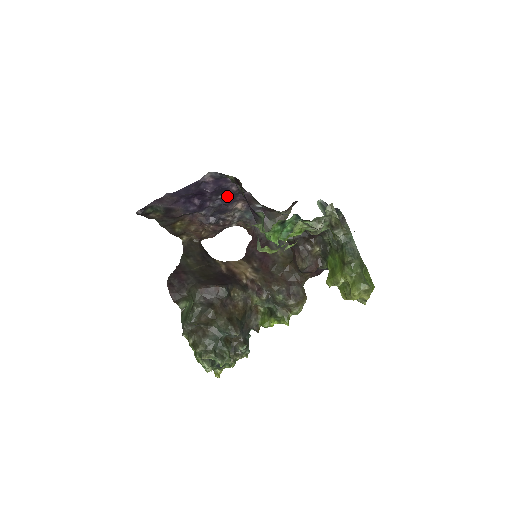
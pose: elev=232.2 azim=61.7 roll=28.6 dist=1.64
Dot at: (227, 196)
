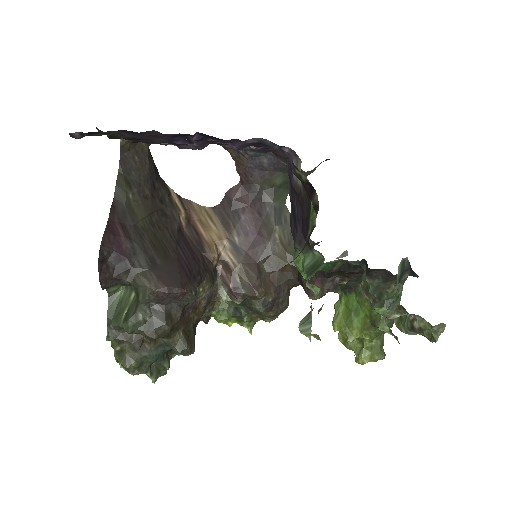
Dot at: occluded
